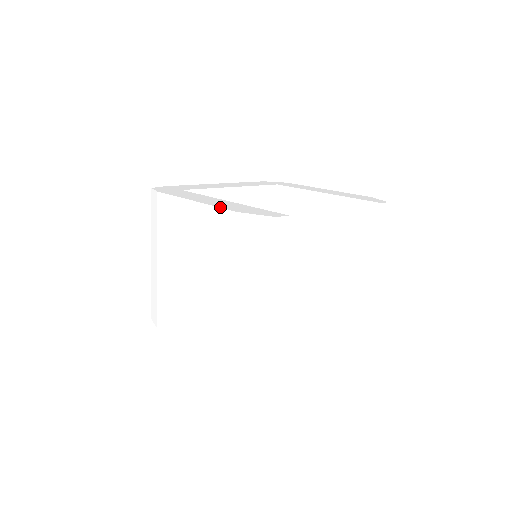
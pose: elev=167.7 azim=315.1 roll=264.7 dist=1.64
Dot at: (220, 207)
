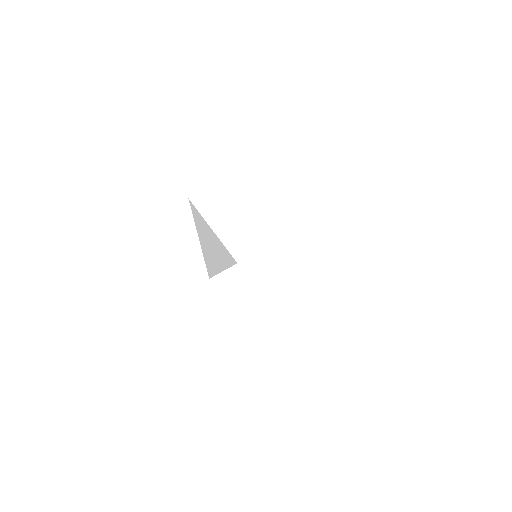
Dot at: (305, 250)
